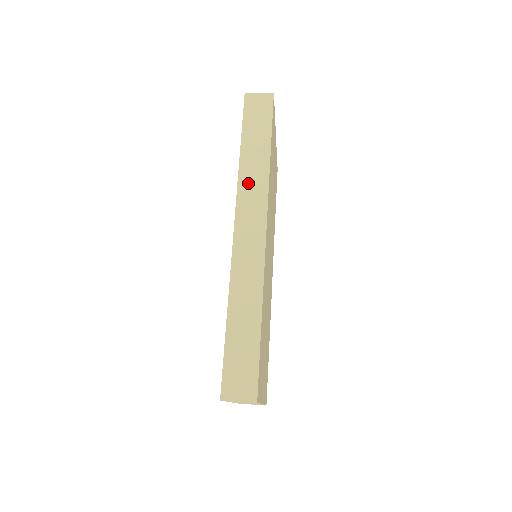
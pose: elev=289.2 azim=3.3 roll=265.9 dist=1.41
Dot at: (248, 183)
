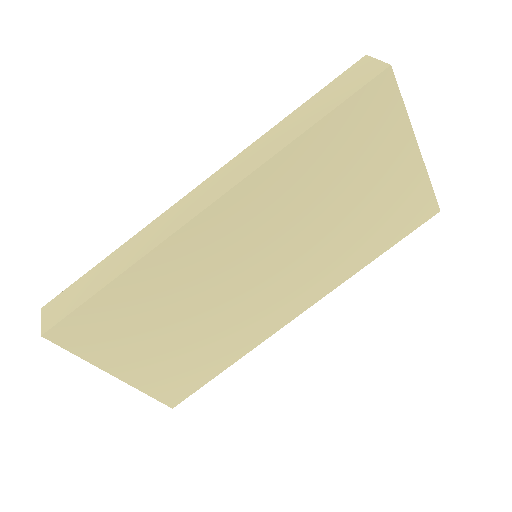
Dot at: (254, 151)
